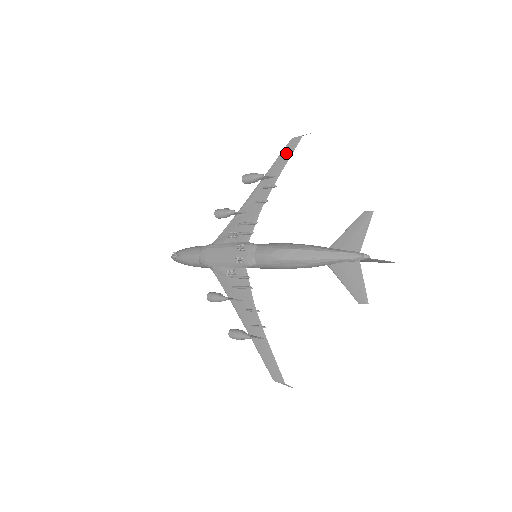
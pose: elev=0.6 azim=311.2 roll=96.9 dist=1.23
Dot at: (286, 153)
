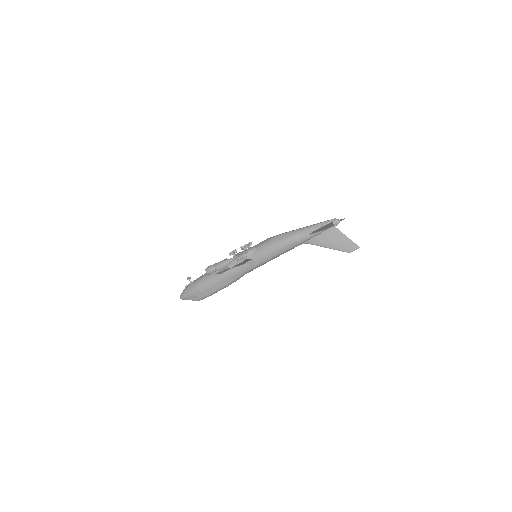
Dot at: occluded
